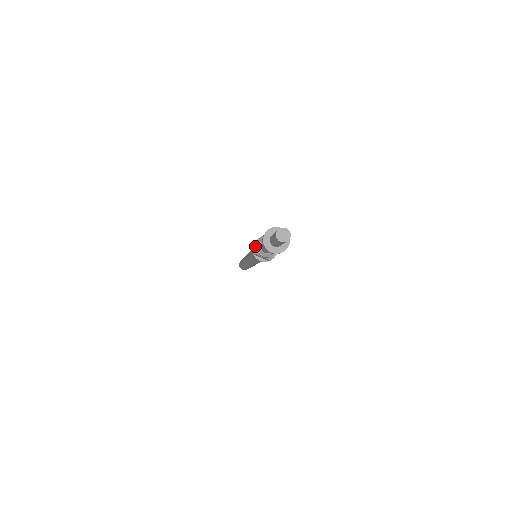
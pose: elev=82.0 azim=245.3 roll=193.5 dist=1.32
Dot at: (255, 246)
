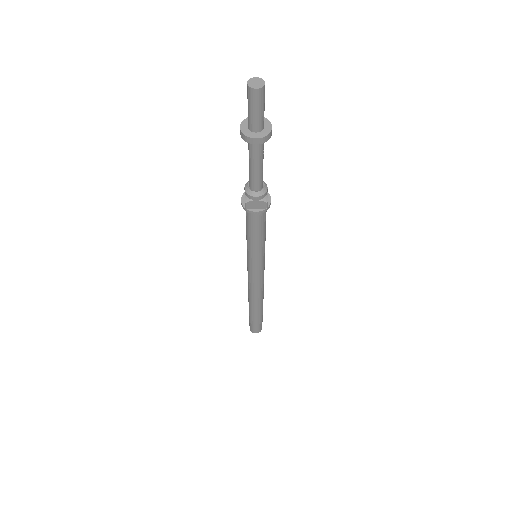
Dot at: (244, 201)
